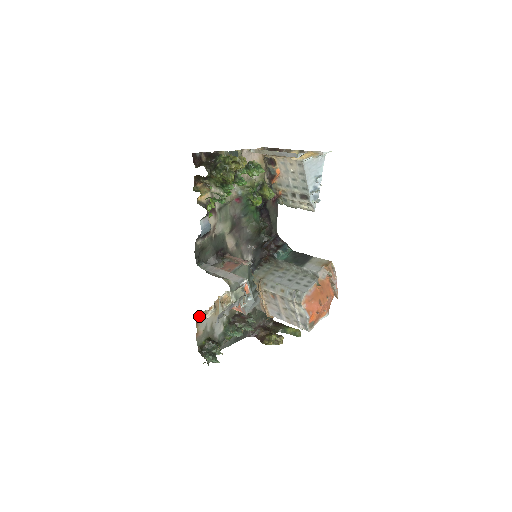
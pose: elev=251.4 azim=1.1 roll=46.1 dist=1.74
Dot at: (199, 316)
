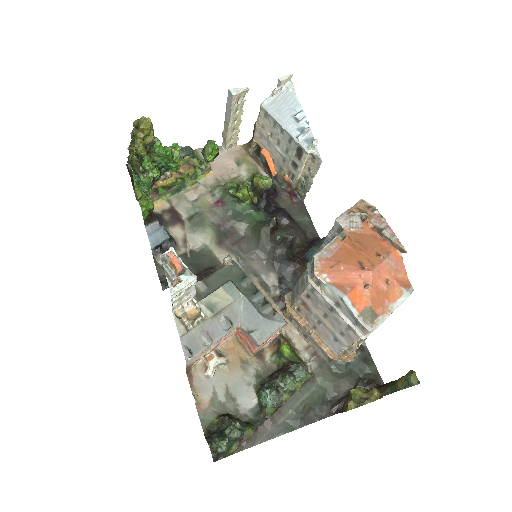
Dot at: (194, 373)
